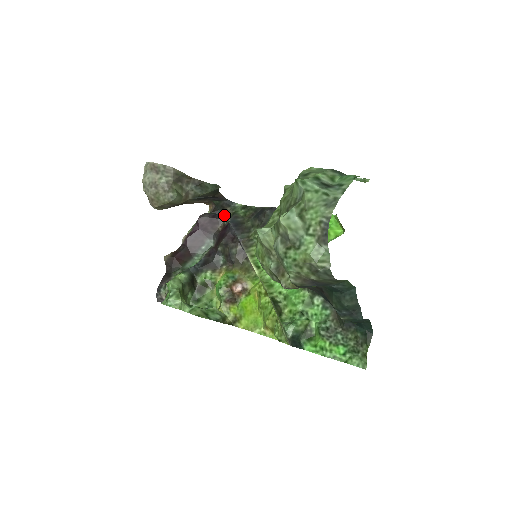
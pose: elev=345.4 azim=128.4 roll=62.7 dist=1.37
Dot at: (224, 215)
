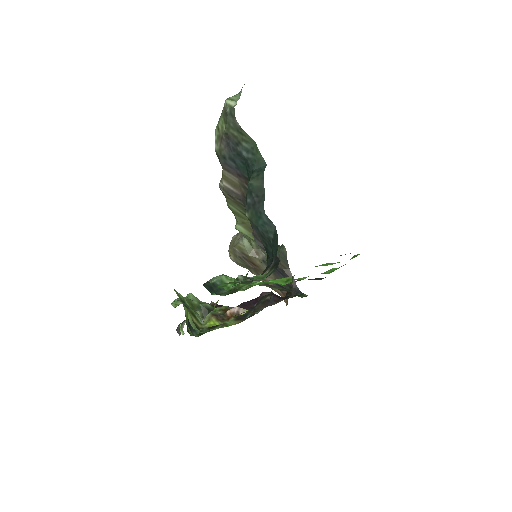
Dot at: occluded
